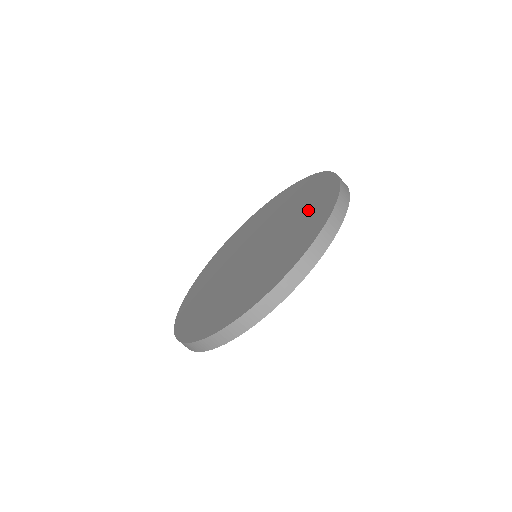
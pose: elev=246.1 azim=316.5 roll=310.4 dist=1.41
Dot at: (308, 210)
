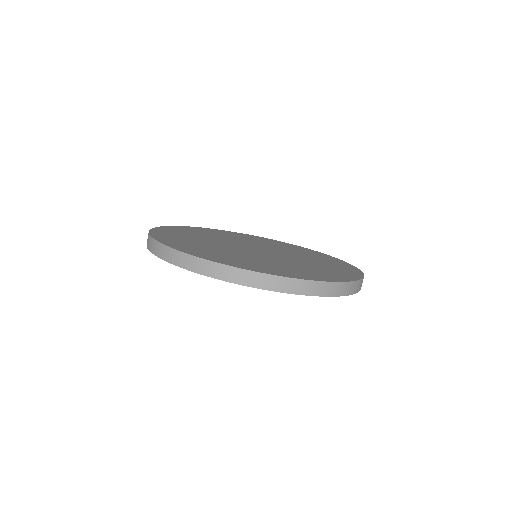
Dot at: (328, 266)
